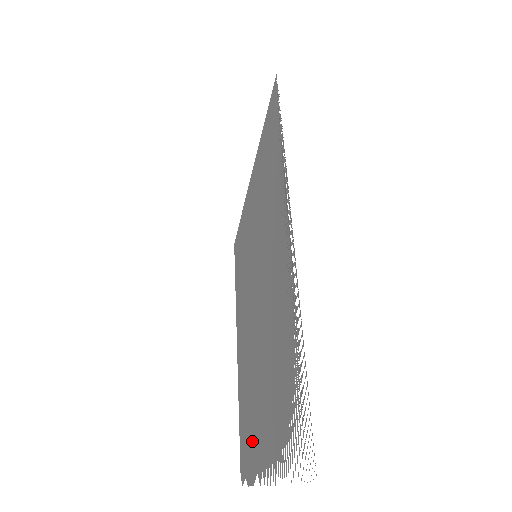
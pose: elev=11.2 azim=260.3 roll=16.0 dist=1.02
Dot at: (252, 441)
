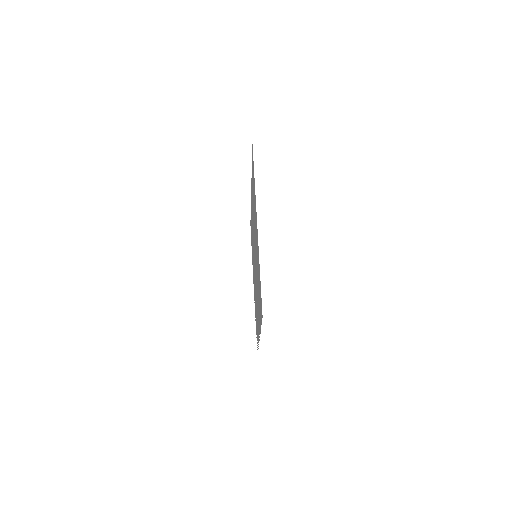
Dot at: occluded
